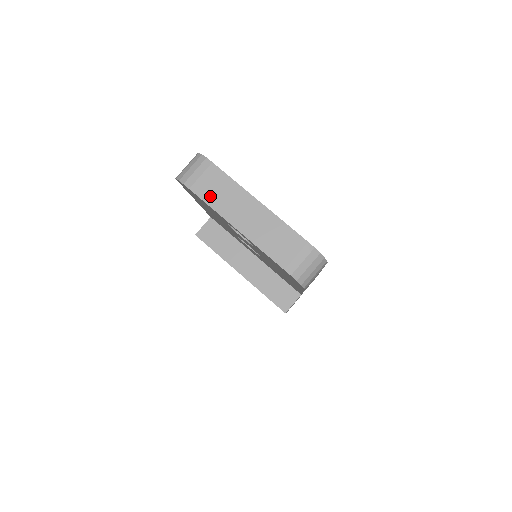
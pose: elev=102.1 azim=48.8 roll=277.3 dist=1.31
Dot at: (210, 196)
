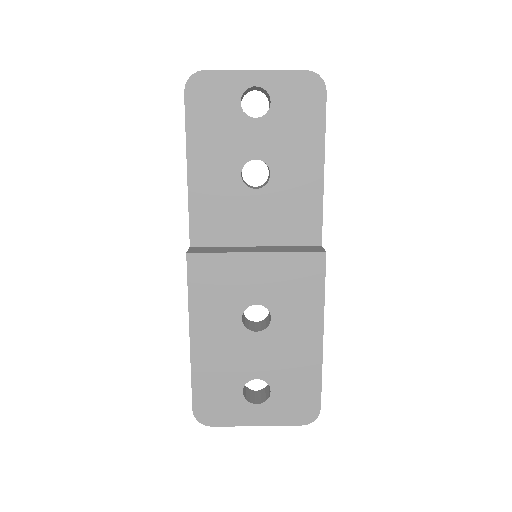
Dot at: (222, 71)
